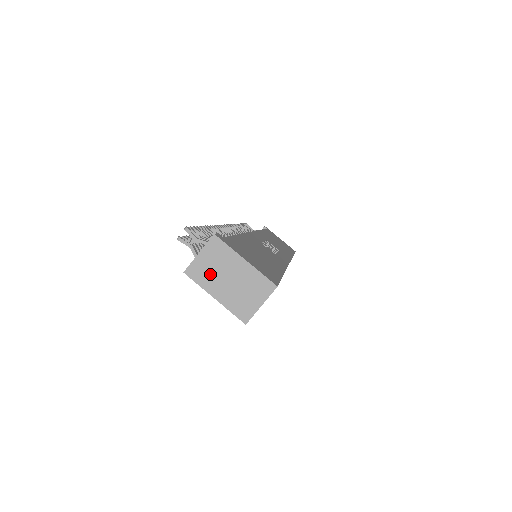
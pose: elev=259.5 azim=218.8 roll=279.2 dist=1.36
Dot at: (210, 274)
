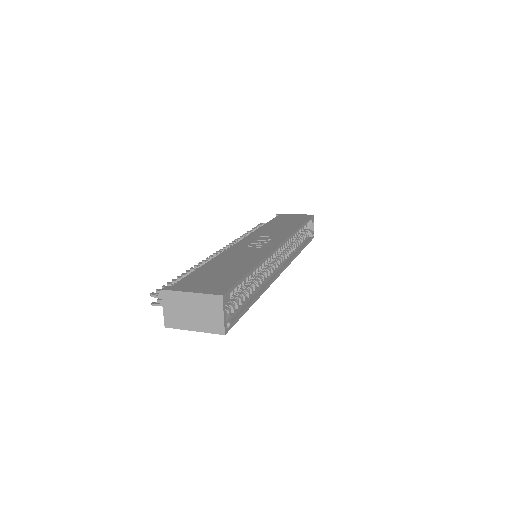
Dot at: (179, 317)
